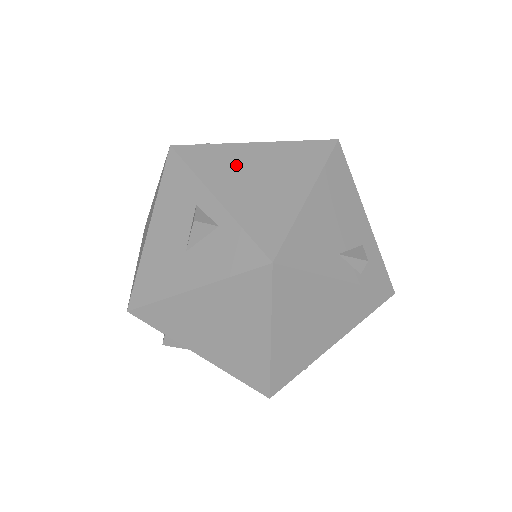
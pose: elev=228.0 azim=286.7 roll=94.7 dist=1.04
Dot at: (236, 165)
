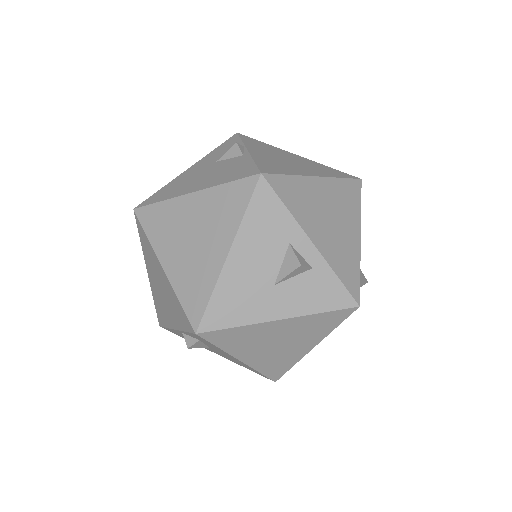
Dot at: (313, 203)
